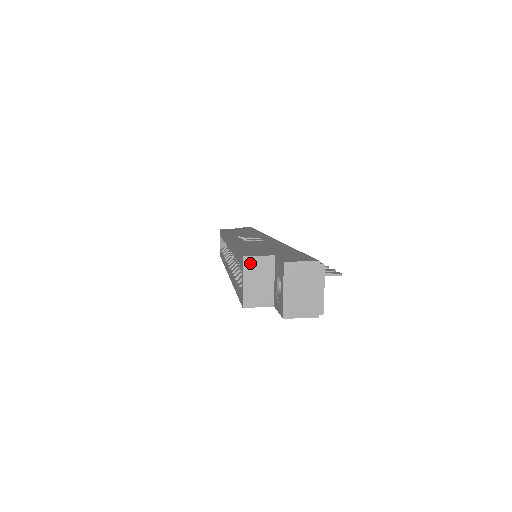
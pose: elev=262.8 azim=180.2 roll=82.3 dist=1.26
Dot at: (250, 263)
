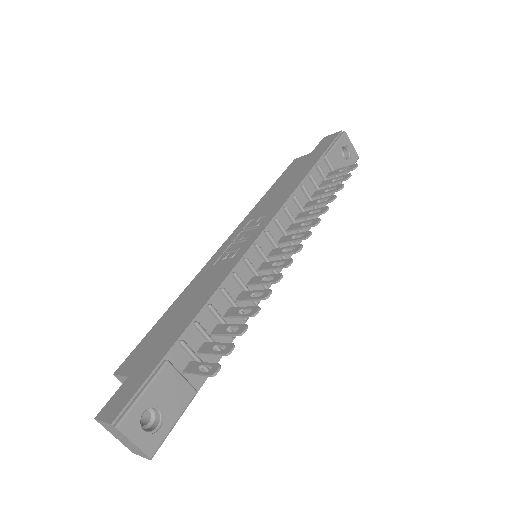
Dot at: (121, 379)
